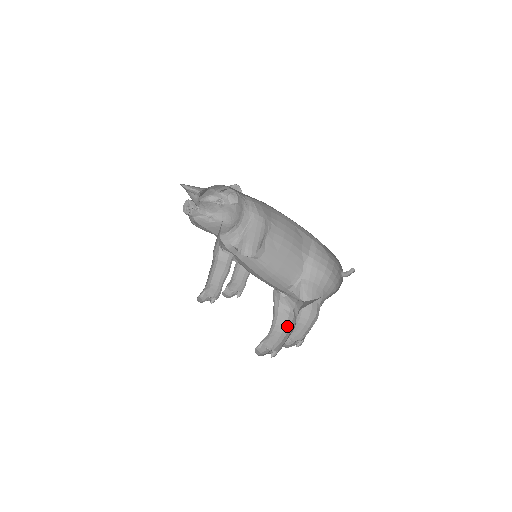
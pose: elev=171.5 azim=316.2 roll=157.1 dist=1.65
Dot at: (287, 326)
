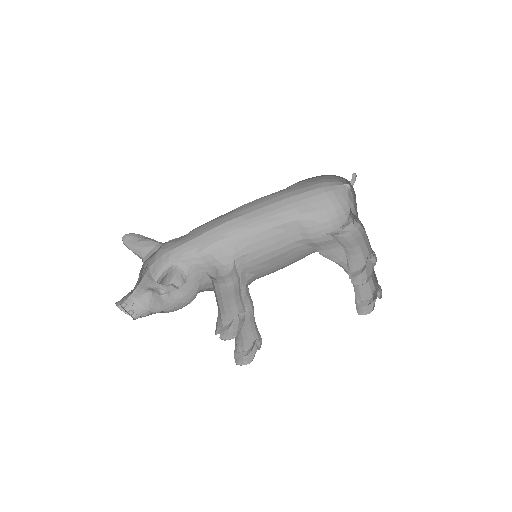
Dot at: (353, 244)
